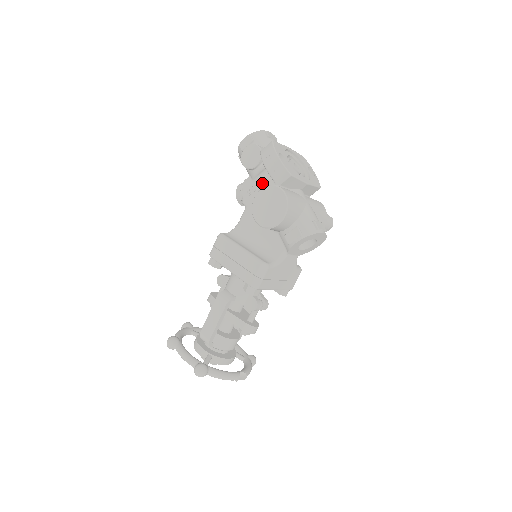
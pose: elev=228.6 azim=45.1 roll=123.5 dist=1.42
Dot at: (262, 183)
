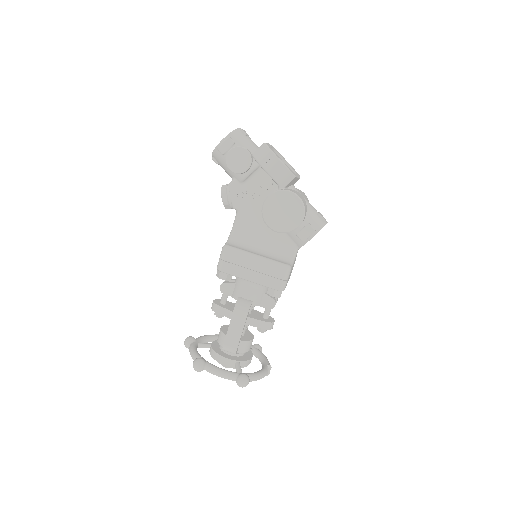
Dot at: (253, 185)
